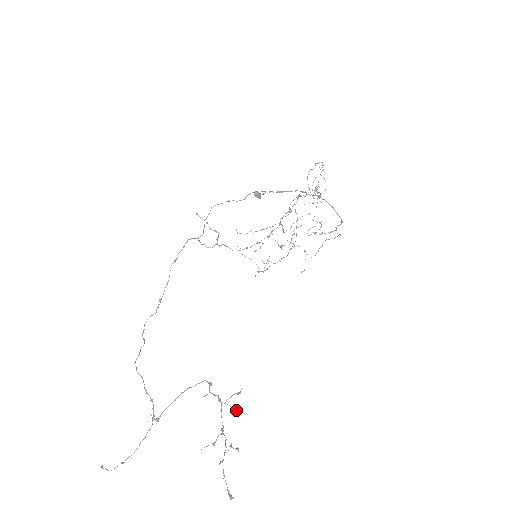
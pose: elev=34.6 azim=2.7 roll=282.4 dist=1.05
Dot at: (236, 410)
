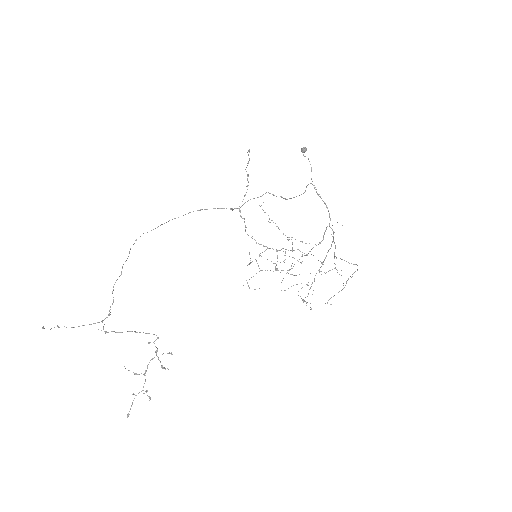
Dot at: (163, 368)
